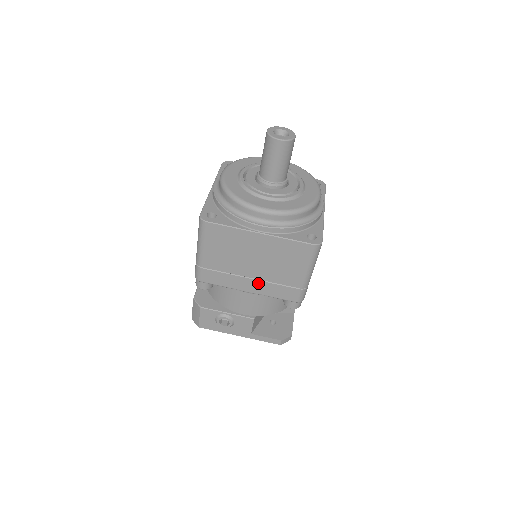
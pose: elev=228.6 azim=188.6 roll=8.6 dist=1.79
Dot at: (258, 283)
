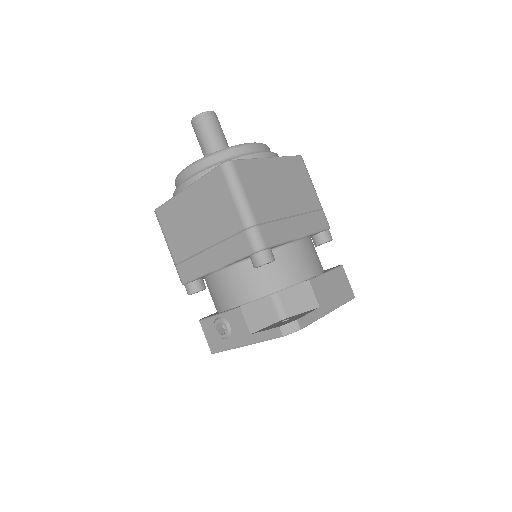
Dot at: (215, 251)
